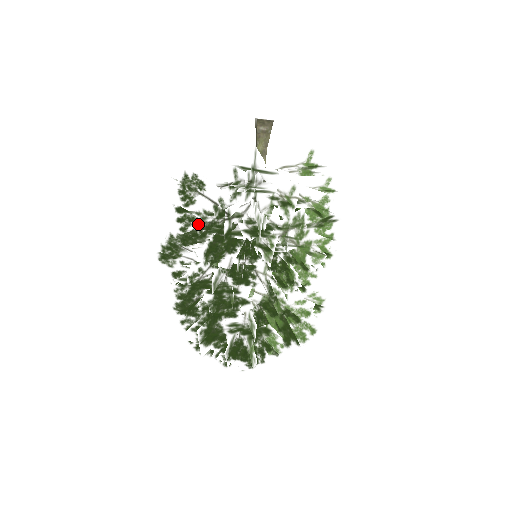
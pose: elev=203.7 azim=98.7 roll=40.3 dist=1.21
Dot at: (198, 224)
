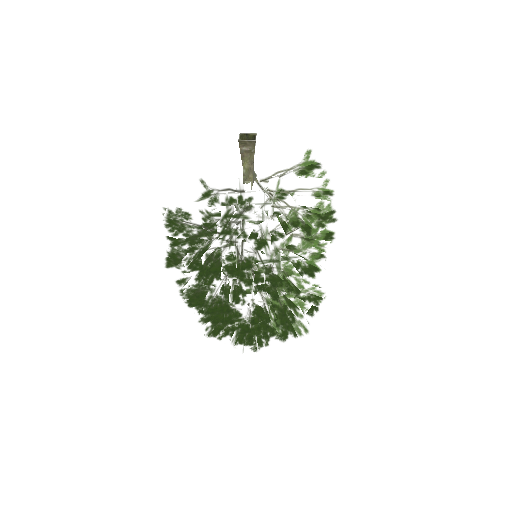
Dot at: (184, 259)
